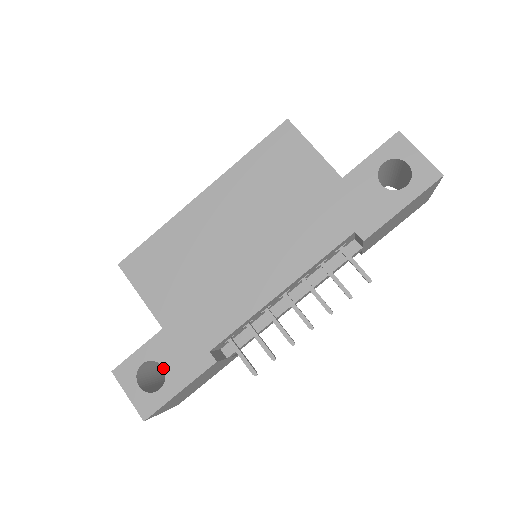
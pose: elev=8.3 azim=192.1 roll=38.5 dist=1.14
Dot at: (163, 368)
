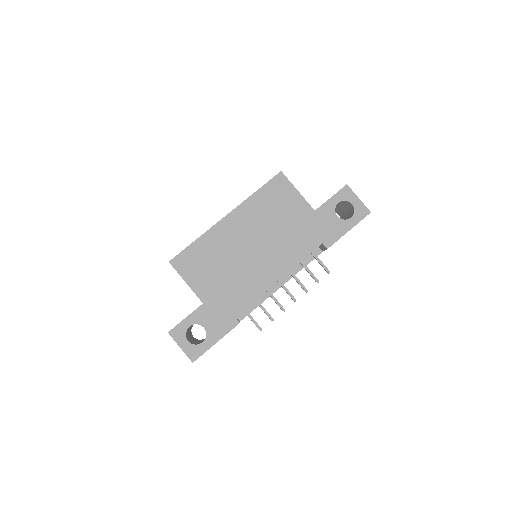
Dot at: (204, 328)
